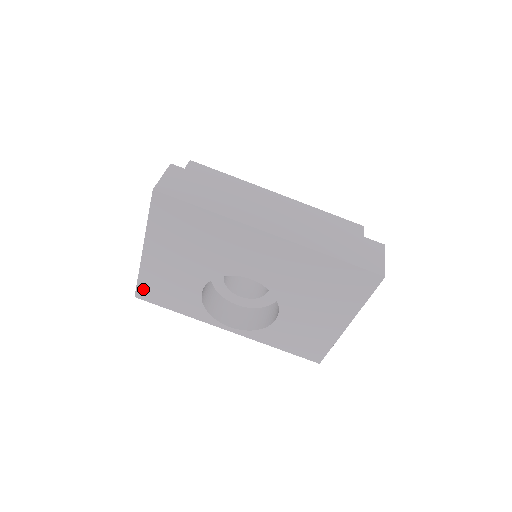
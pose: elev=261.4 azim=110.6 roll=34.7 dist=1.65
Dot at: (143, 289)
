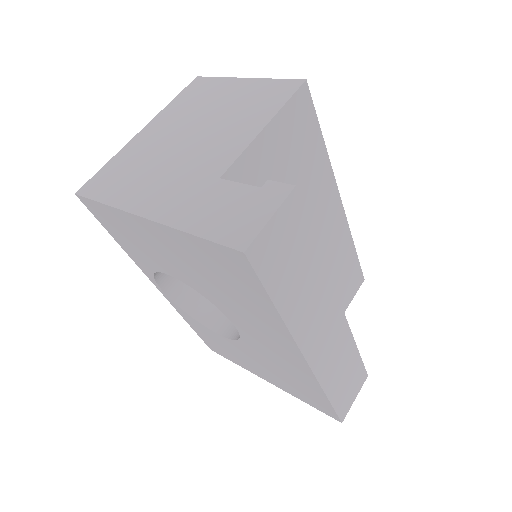
Dot at: (96, 207)
